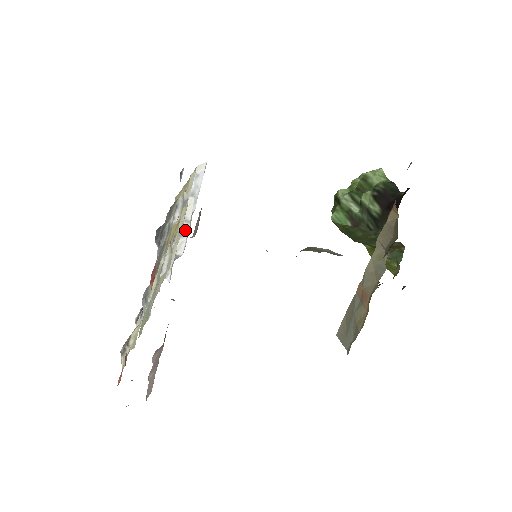
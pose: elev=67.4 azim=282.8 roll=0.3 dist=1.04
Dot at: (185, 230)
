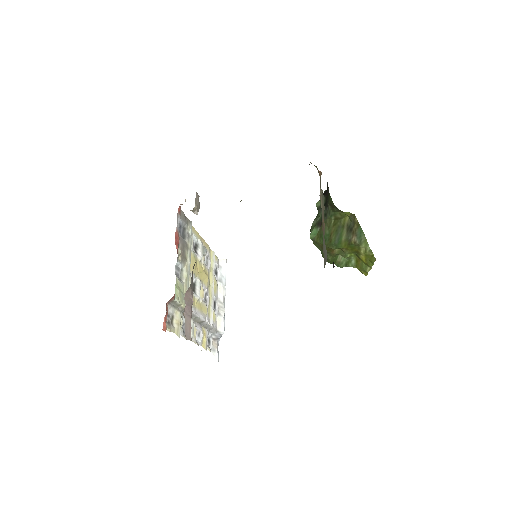
Dot at: (221, 310)
